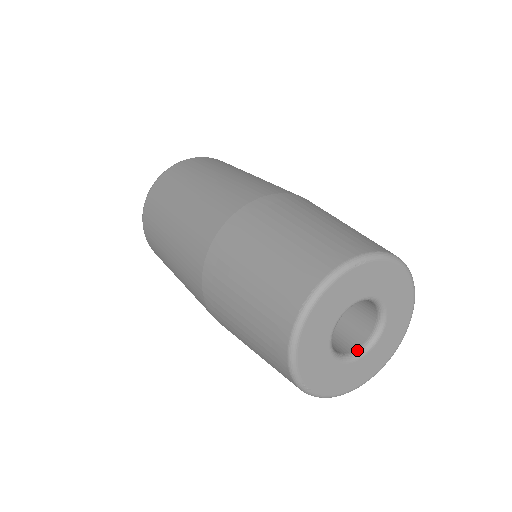
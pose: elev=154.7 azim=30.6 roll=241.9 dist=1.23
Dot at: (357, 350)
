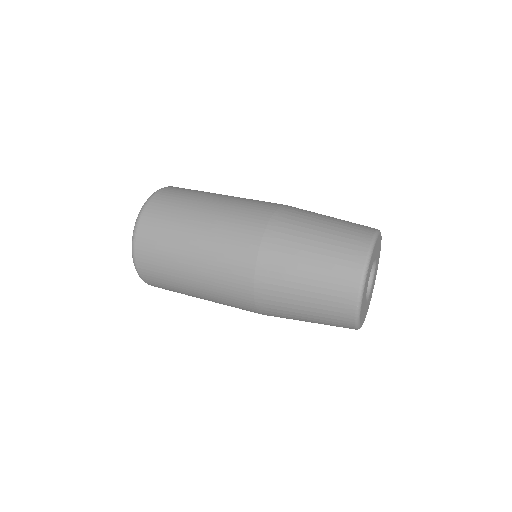
Dot at: (369, 281)
